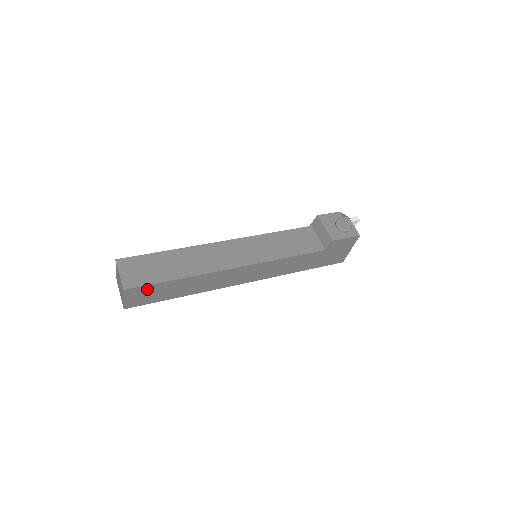
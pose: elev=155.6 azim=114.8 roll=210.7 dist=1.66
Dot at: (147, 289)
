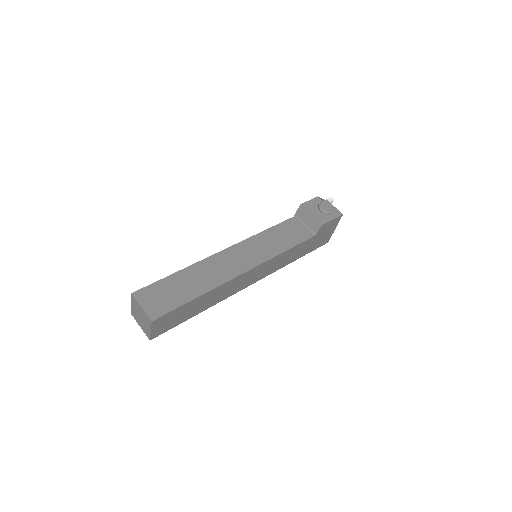
Dot at: (172, 314)
